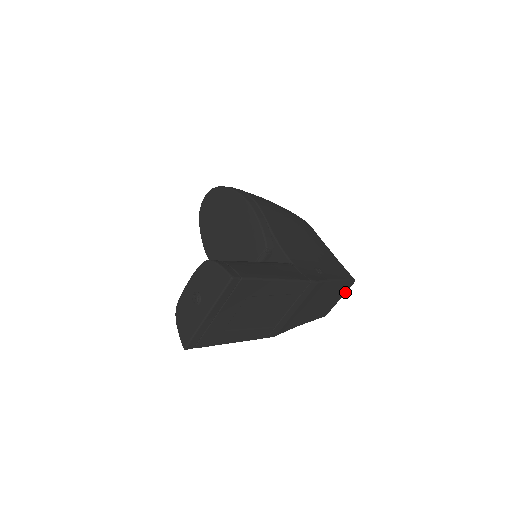
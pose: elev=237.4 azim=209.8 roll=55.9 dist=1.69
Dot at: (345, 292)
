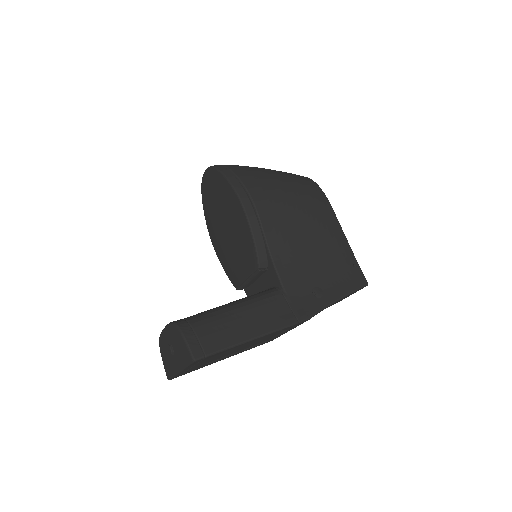
Dot at: occluded
